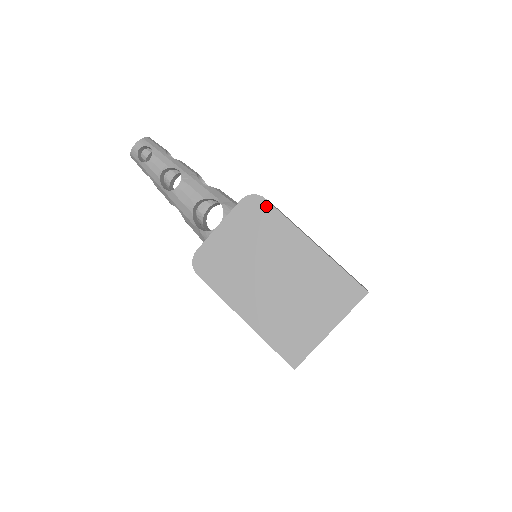
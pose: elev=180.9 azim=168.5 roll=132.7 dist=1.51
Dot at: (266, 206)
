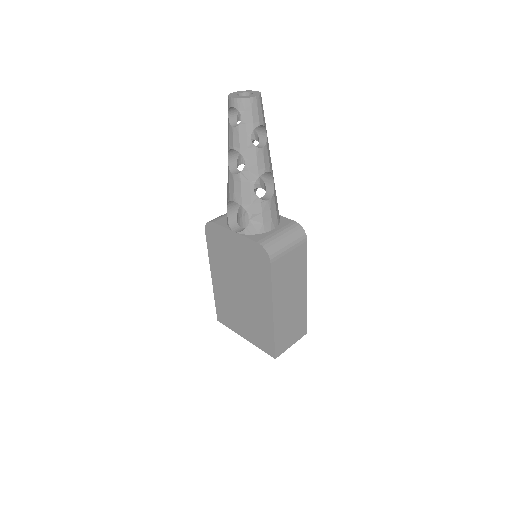
Dot at: (267, 266)
